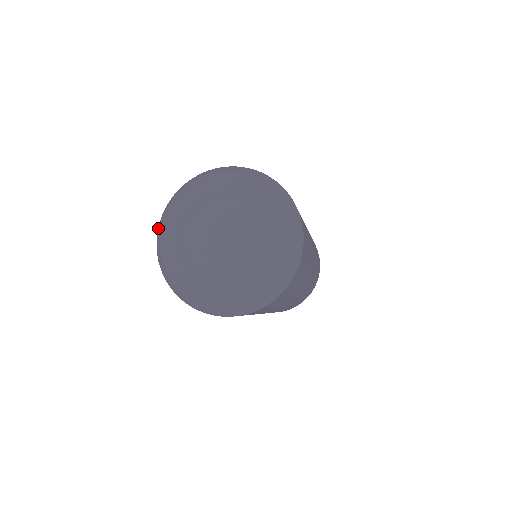
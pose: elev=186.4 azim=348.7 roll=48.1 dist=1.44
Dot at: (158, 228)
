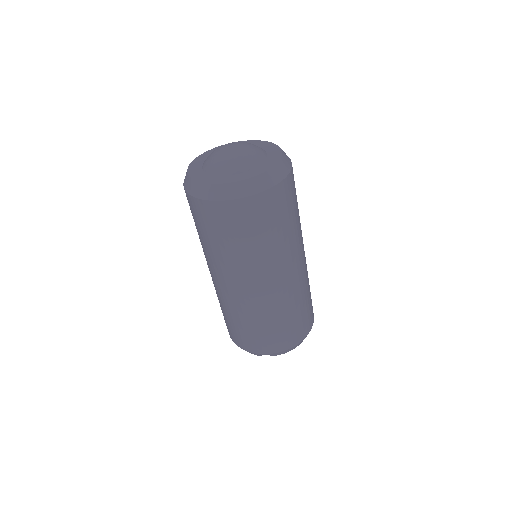
Dot at: (185, 187)
